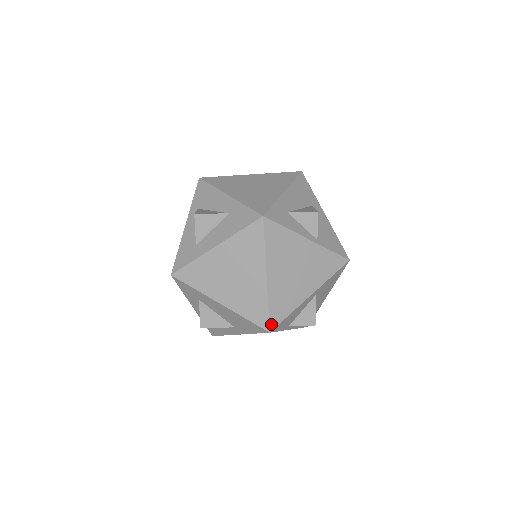
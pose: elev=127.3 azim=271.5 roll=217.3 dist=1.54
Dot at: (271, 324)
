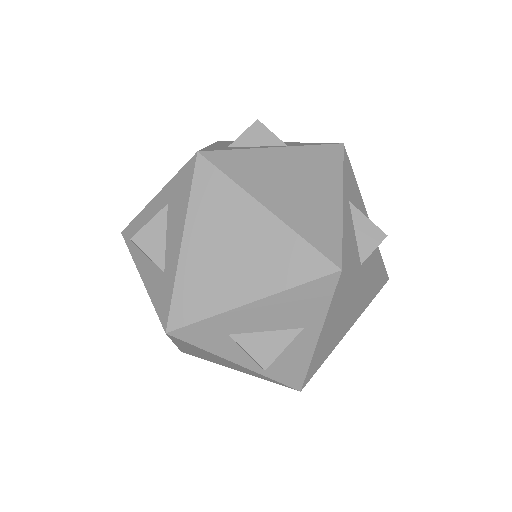
Dot at: (332, 259)
